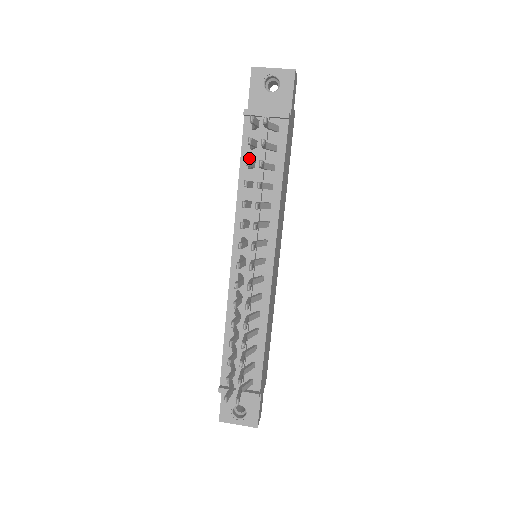
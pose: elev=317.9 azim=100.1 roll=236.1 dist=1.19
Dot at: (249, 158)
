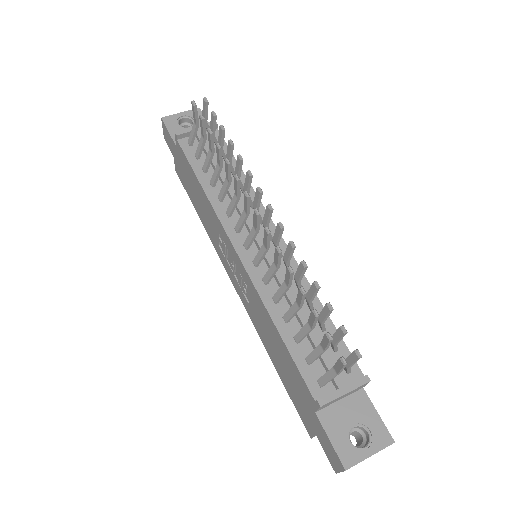
Dot at: (200, 166)
